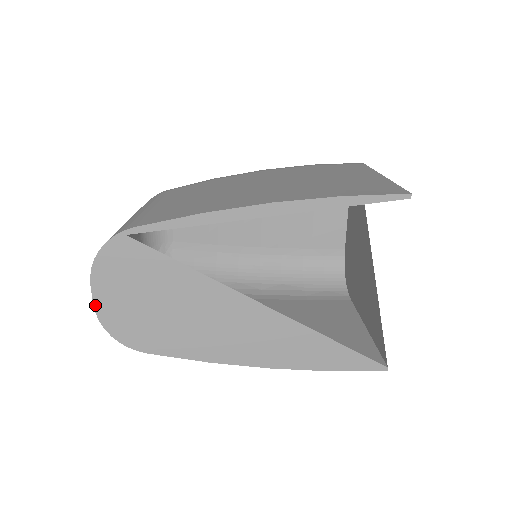
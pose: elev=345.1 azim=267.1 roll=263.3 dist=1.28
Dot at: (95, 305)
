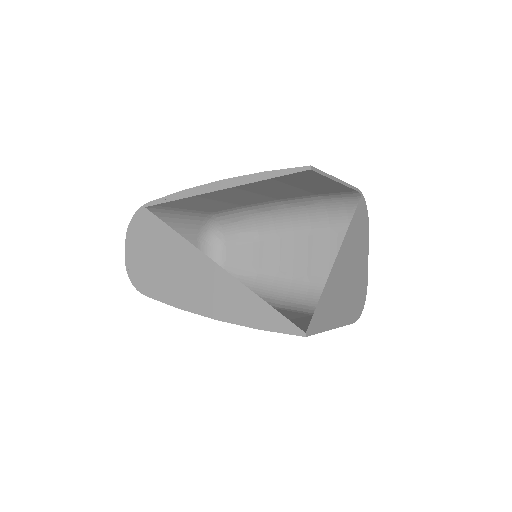
Dot at: (125, 256)
